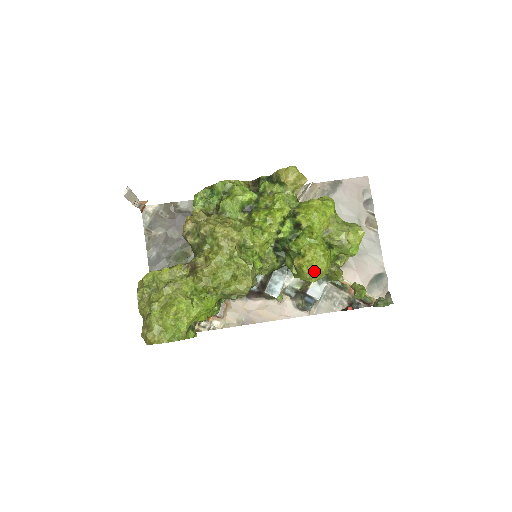
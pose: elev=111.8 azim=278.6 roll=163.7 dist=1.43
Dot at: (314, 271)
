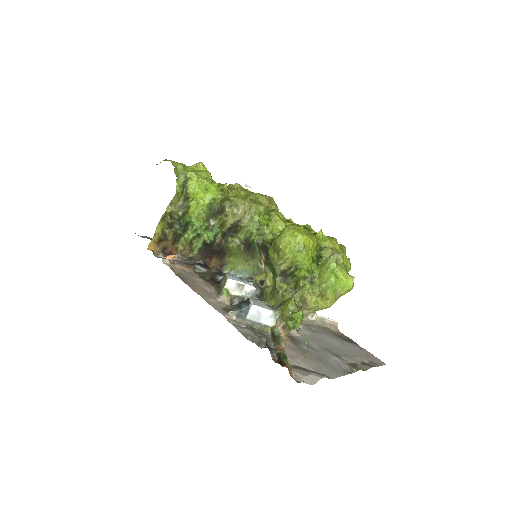
Dot at: (295, 228)
